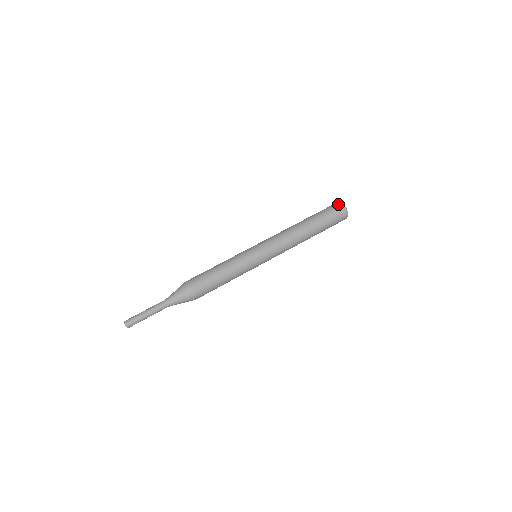
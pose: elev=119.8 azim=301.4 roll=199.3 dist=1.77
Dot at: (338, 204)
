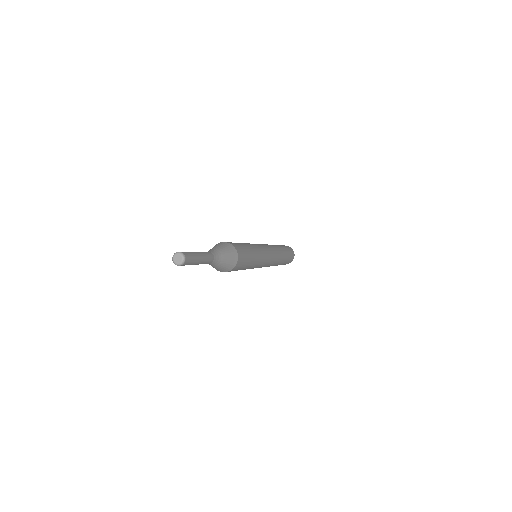
Dot at: occluded
